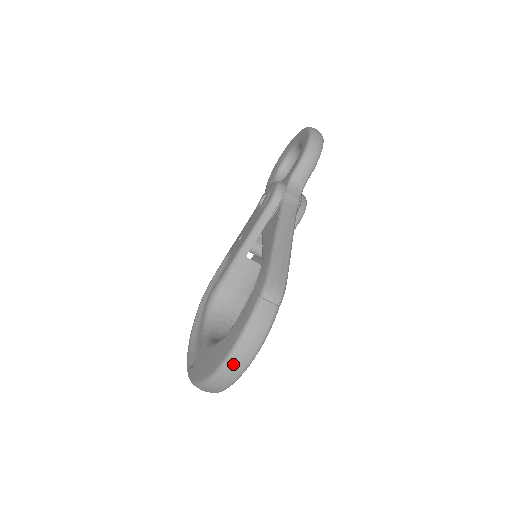
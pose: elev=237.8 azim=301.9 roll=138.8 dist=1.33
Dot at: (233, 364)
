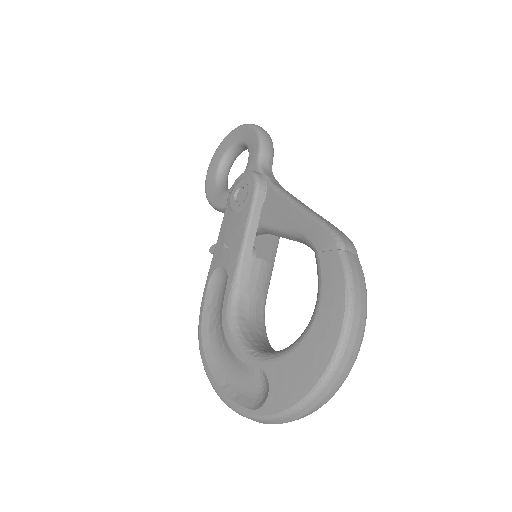
Dot at: (352, 337)
